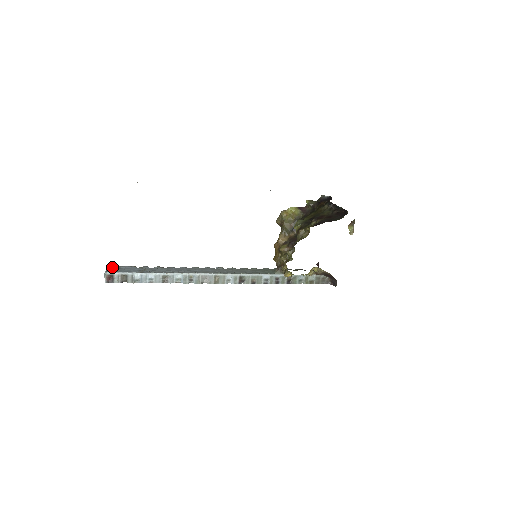
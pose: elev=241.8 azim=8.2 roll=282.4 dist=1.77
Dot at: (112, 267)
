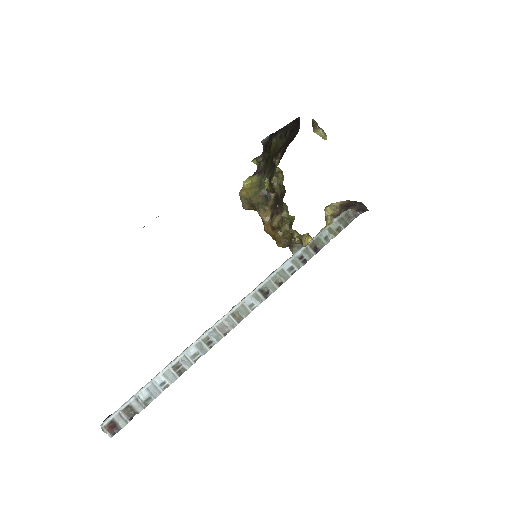
Dot at: occluded
